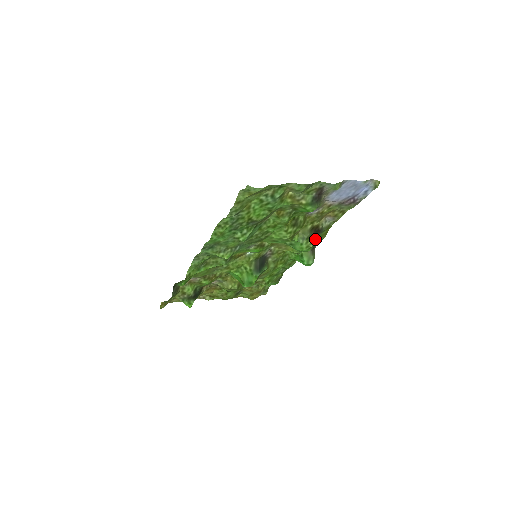
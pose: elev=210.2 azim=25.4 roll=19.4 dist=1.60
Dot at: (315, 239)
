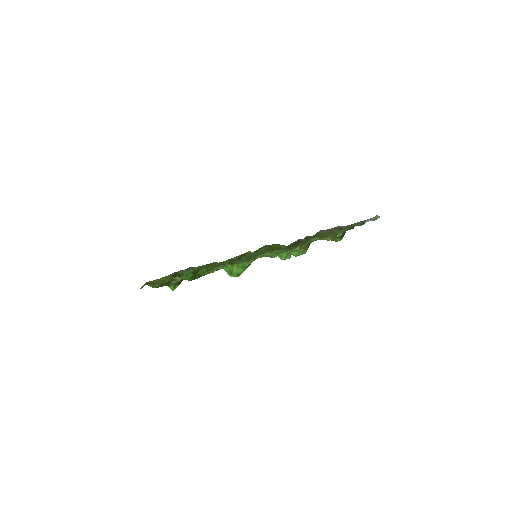
Dot at: (308, 247)
